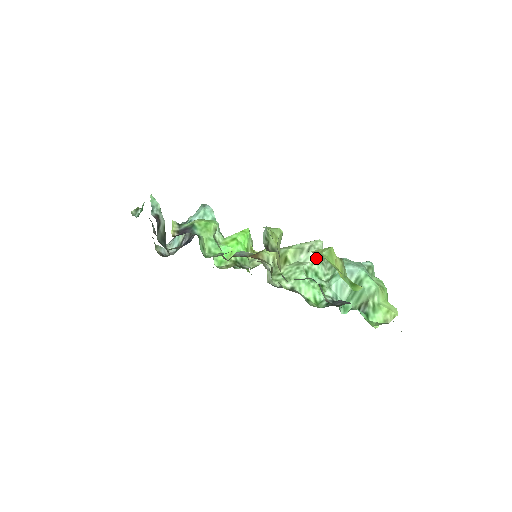
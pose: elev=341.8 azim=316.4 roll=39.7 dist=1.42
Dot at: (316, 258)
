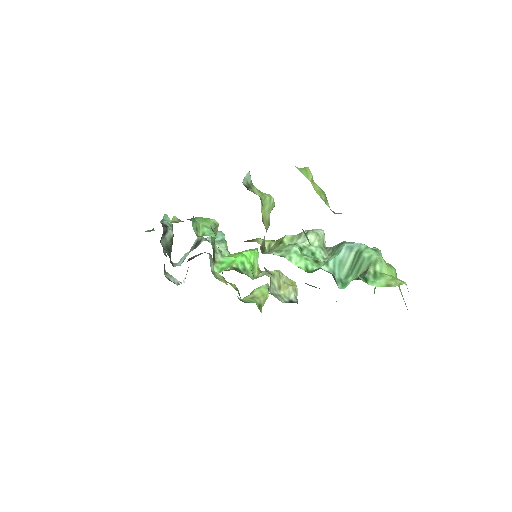
Dot at: (314, 241)
